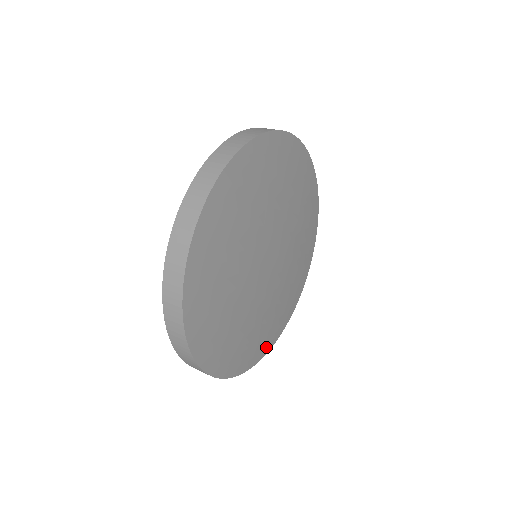
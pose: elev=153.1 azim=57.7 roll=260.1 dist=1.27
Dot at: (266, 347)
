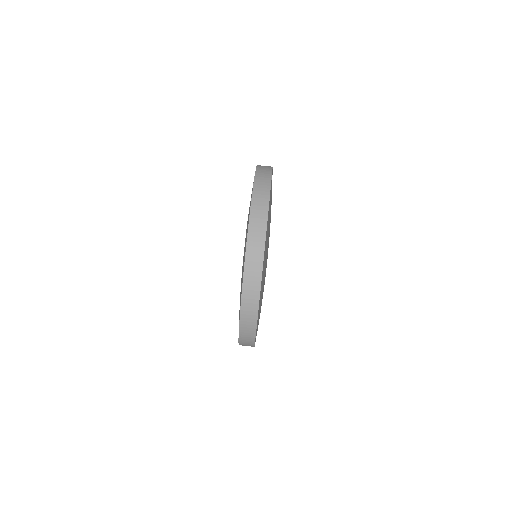
Dot at: occluded
